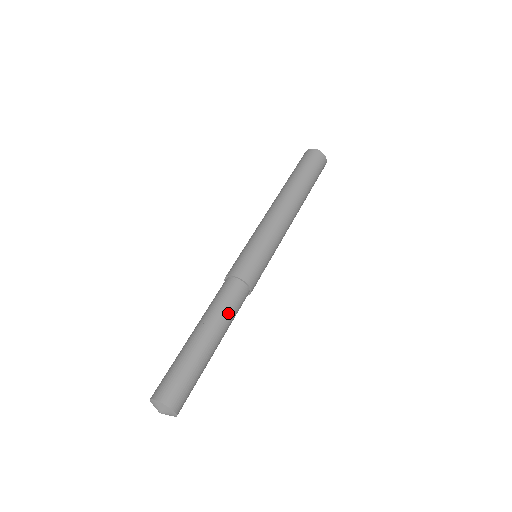
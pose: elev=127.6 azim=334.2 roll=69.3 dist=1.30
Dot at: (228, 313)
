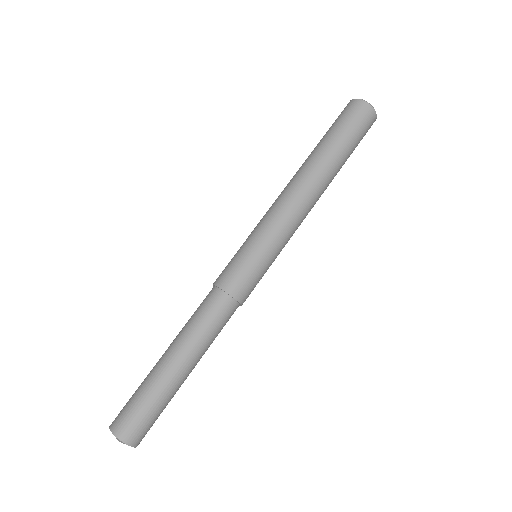
Dot at: (206, 335)
